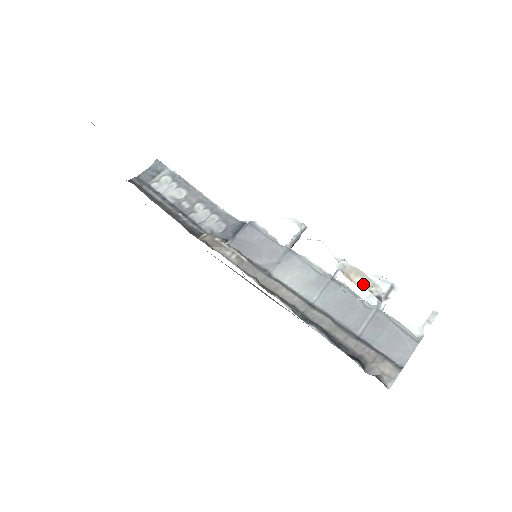
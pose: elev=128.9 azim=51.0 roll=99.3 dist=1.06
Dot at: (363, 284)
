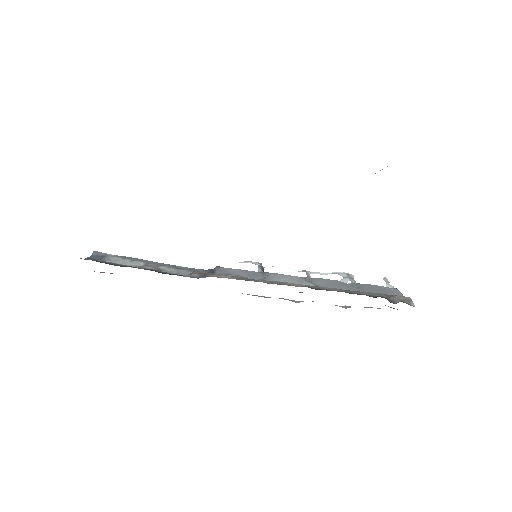
Dot at: occluded
